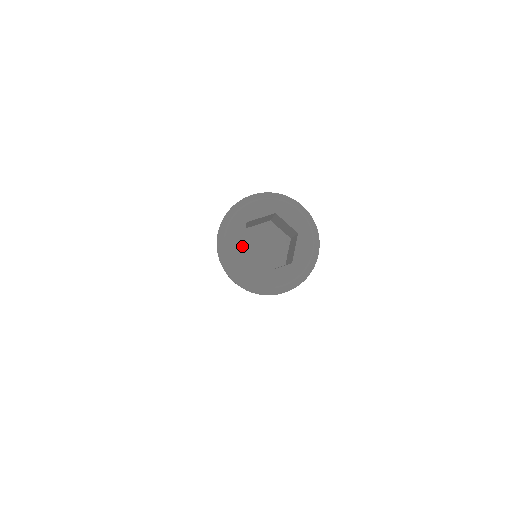
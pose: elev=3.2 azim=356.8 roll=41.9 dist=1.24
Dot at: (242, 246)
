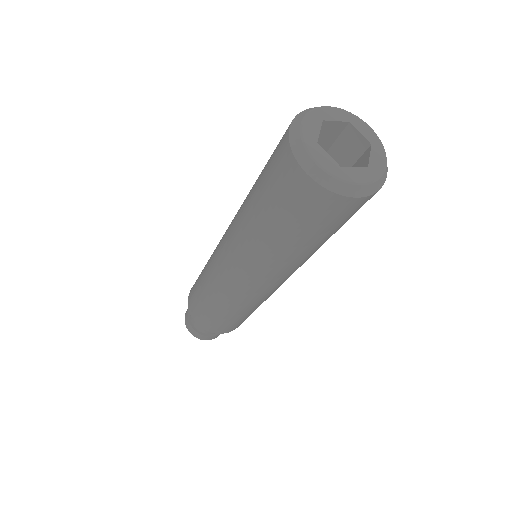
Dot at: occluded
